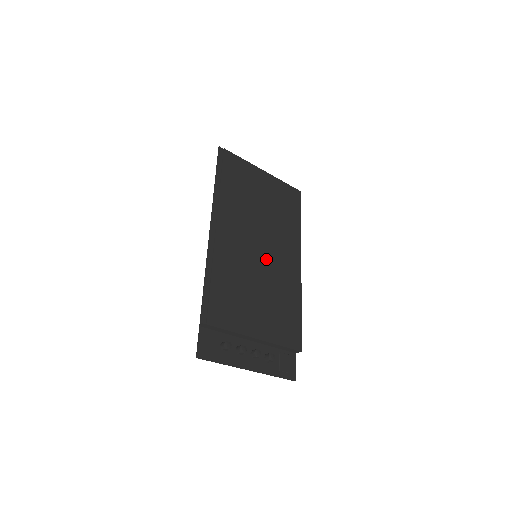
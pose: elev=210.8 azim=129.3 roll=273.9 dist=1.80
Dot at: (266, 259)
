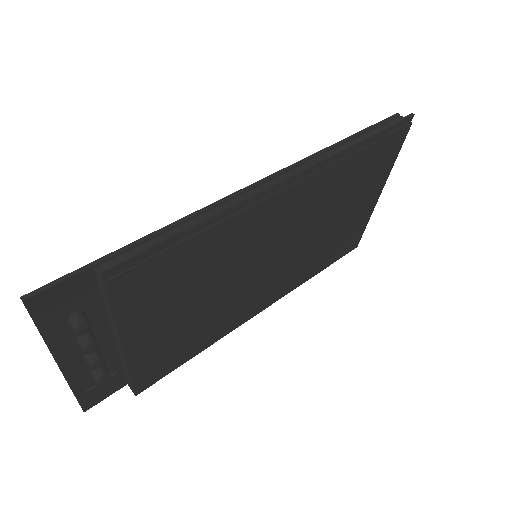
Dot at: (258, 275)
